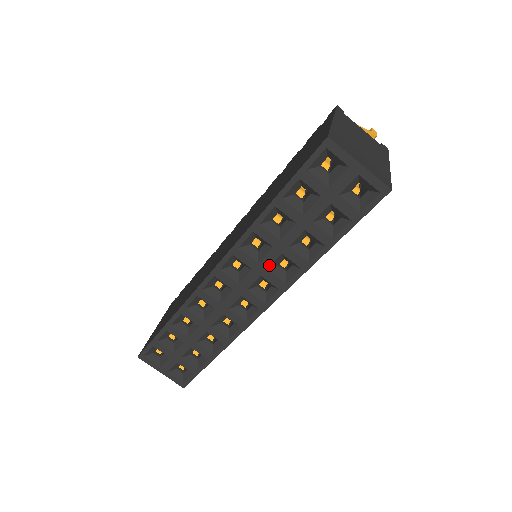
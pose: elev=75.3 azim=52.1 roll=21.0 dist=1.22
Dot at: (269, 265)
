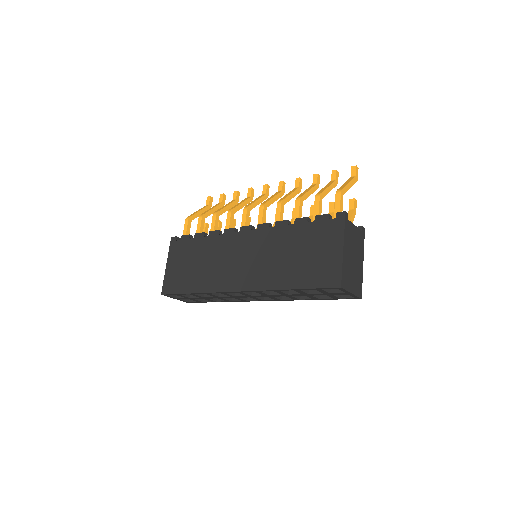
Dot at: (275, 296)
